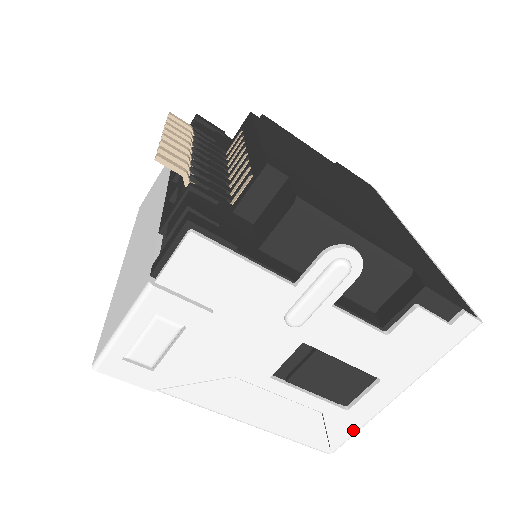
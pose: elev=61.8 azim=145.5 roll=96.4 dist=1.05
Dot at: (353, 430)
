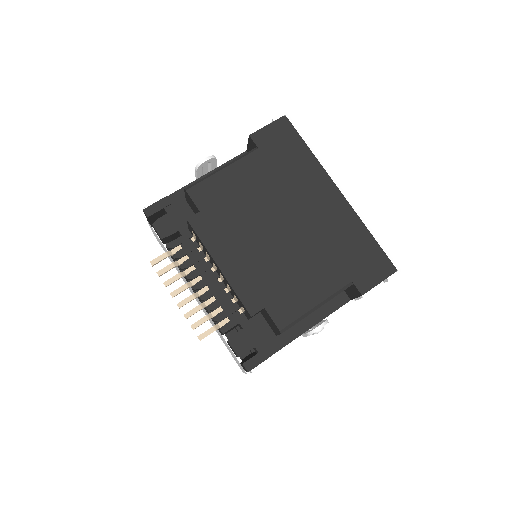
Dot at: occluded
